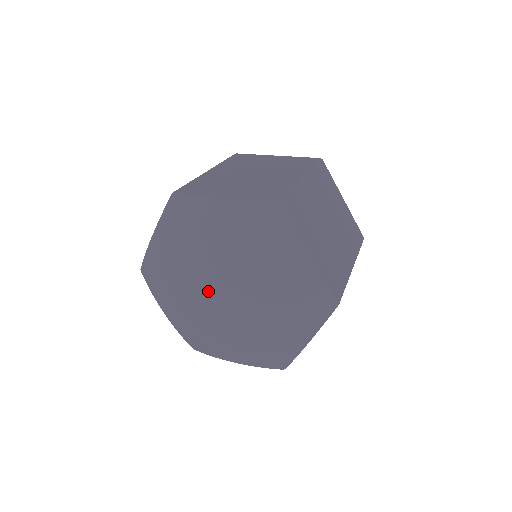
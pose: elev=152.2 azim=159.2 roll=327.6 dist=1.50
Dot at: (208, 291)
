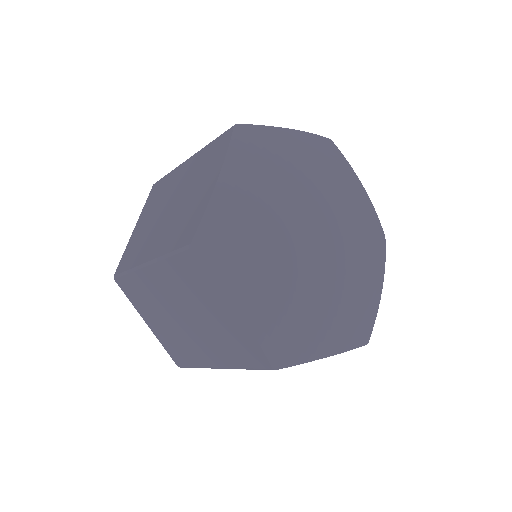
Dot at: (320, 216)
